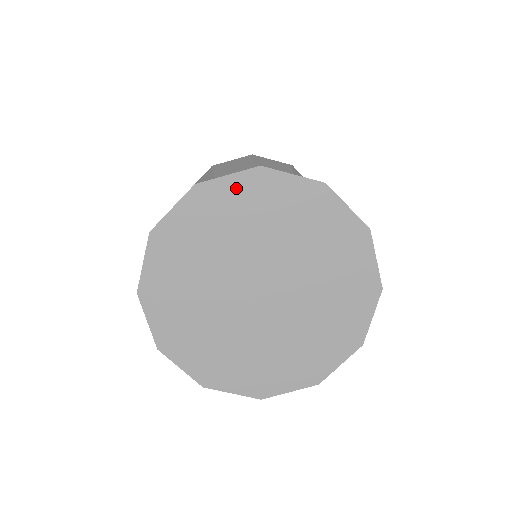
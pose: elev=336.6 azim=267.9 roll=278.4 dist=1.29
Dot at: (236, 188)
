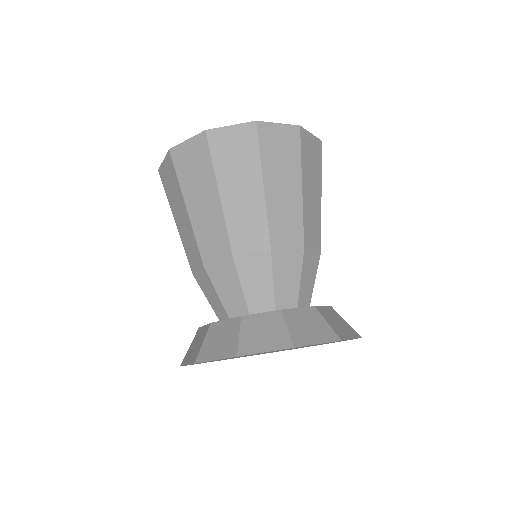
Dot at: occluded
